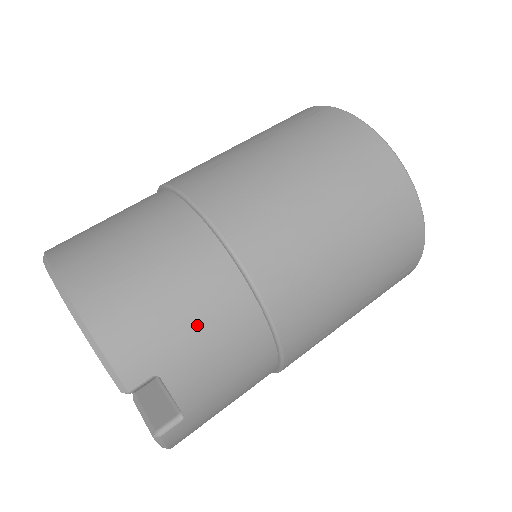
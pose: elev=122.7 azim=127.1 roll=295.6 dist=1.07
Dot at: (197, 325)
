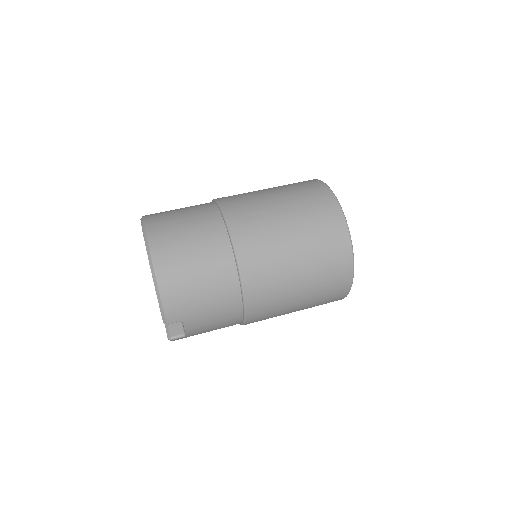
Dot at: (209, 307)
